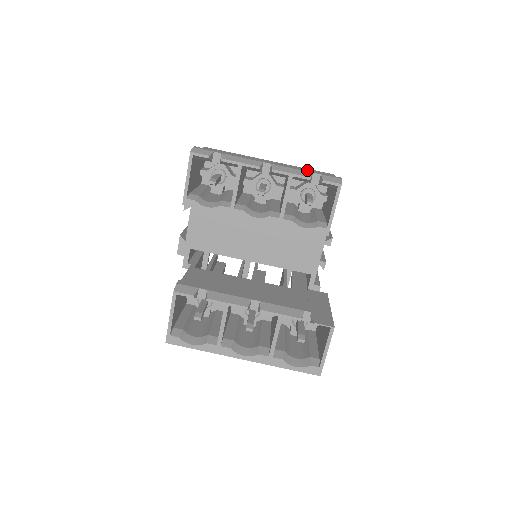
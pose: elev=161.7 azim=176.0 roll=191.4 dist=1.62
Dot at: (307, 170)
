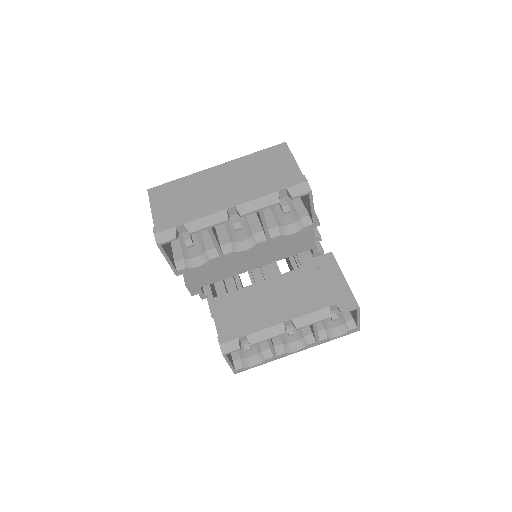
Dot at: (269, 187)
